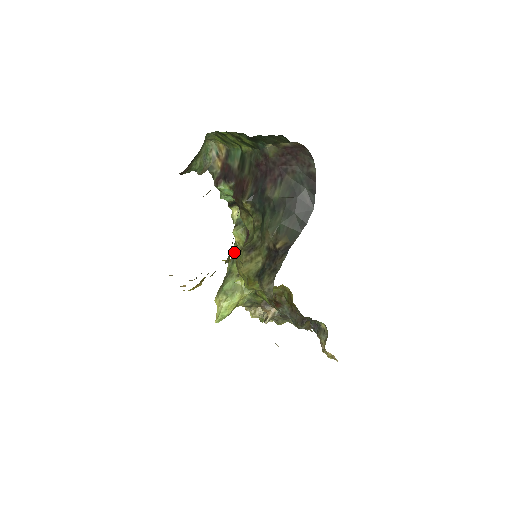
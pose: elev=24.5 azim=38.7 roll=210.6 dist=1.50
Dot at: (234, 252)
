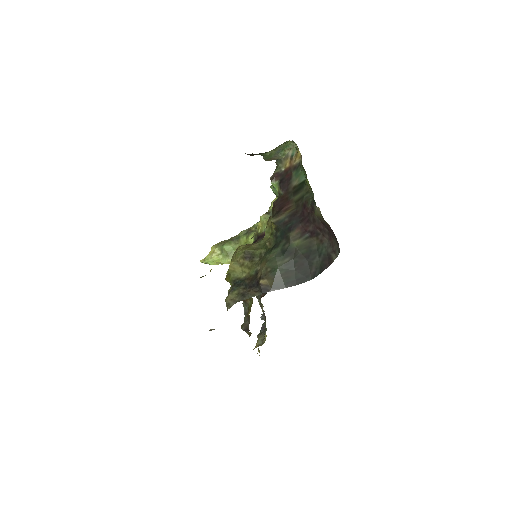
Dot at: (253, 228)
